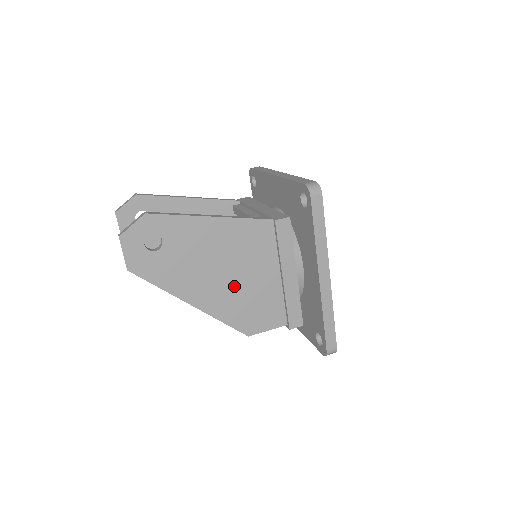
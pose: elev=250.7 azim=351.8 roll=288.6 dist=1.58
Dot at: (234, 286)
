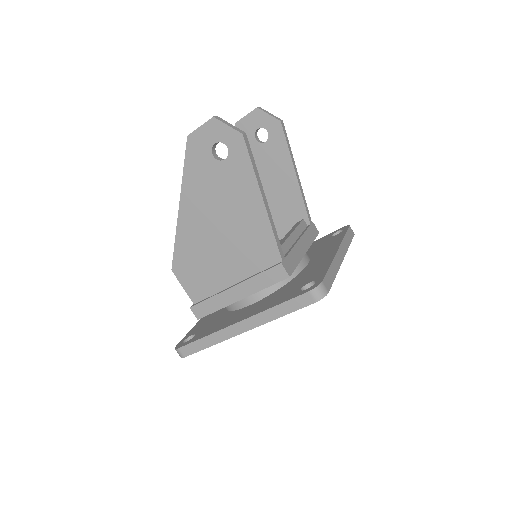
Dot at: (210, 242)
